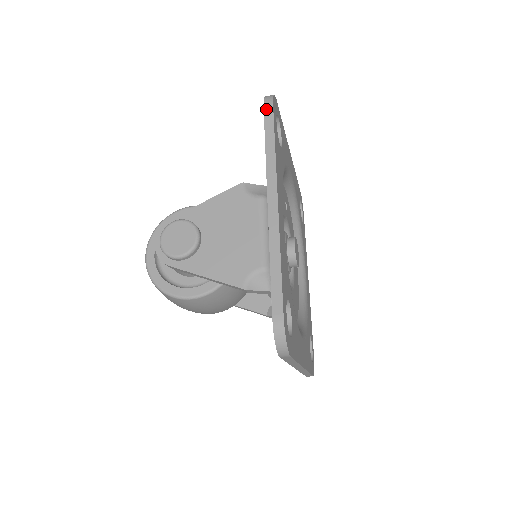
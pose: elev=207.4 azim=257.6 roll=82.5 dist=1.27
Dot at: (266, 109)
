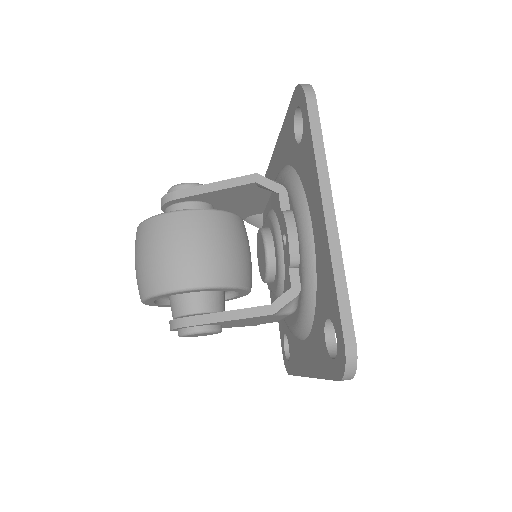
Dot at: occluded
